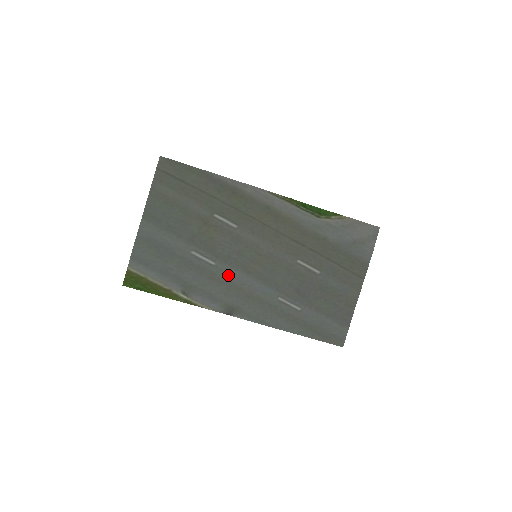
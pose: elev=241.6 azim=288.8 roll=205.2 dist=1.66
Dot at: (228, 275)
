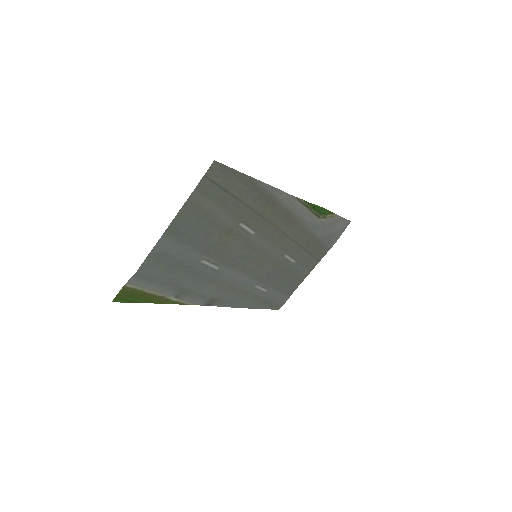
Dot at: (225, 276)
